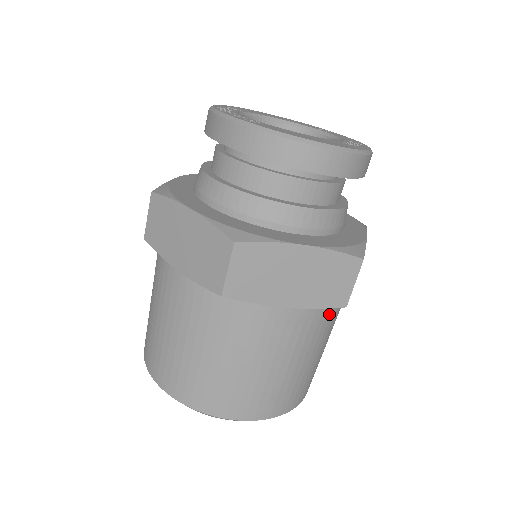
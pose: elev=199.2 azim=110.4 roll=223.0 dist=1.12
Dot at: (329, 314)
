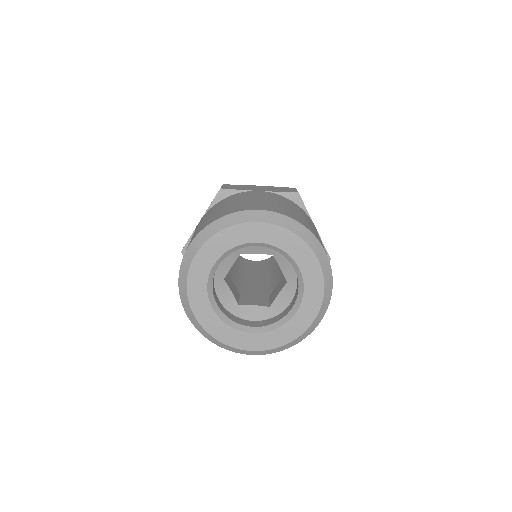
Dot at: occluded
